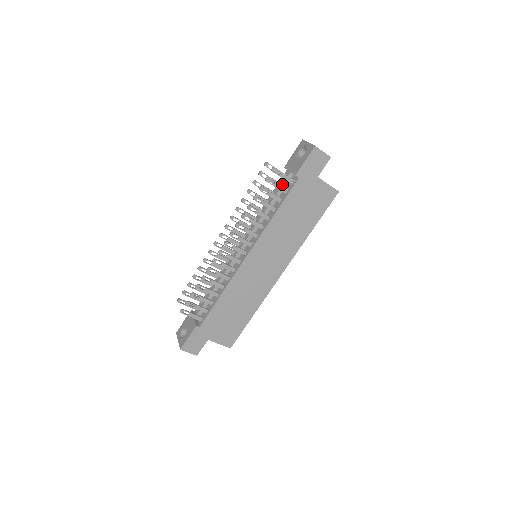
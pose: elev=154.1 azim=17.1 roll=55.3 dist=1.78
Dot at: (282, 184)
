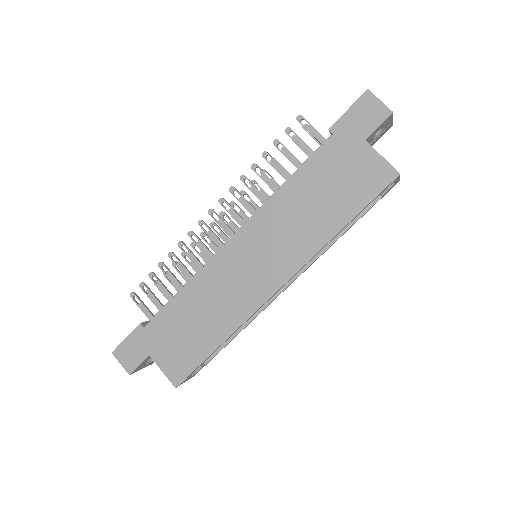
Dot at: occluded
